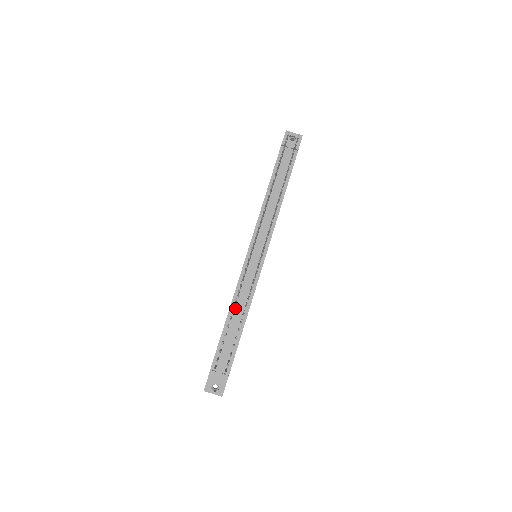
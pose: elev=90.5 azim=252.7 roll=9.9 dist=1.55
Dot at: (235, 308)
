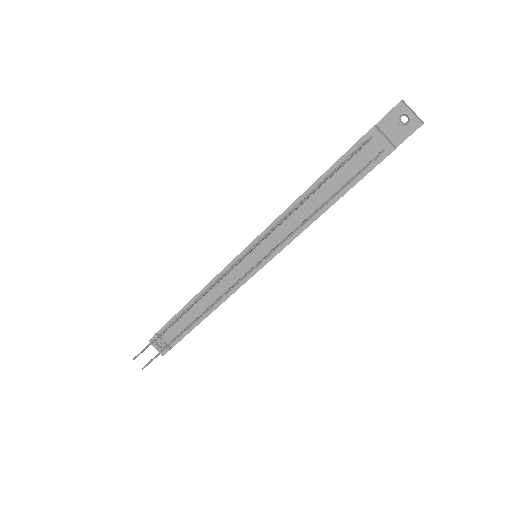
Dot at: (203, 297)
